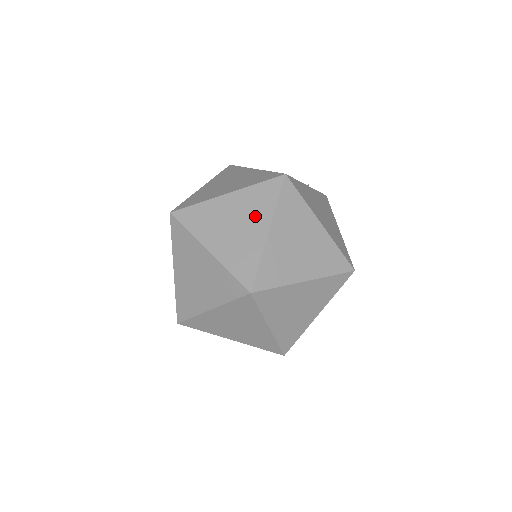
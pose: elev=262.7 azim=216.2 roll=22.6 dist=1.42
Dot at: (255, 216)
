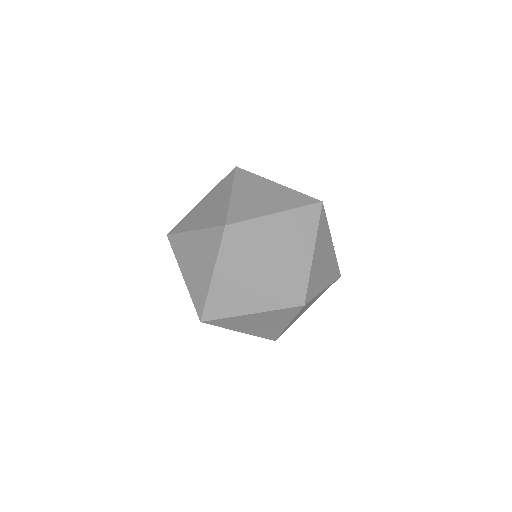
Dot at: (279, 202)
